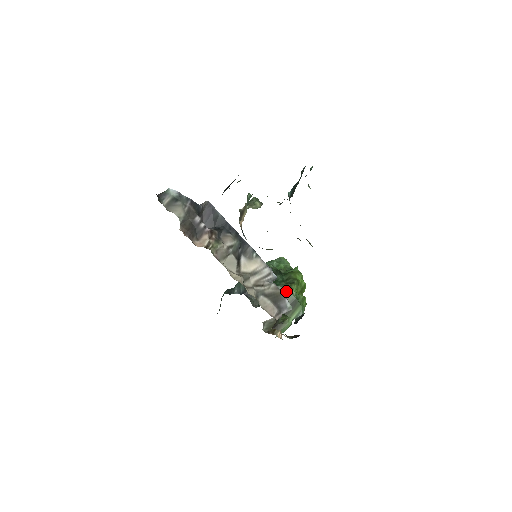
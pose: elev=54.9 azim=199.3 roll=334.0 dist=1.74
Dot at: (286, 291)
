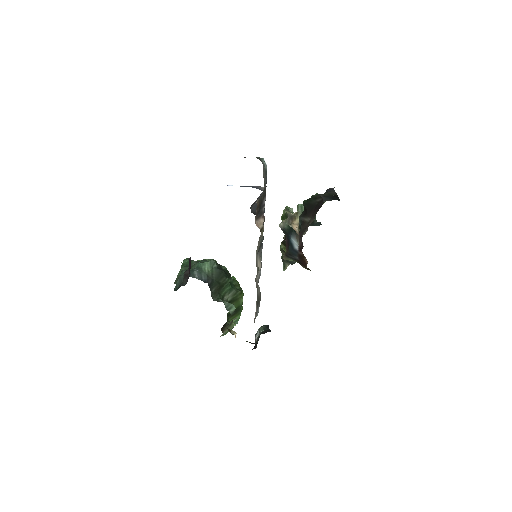
Dot at: (237, 296)
